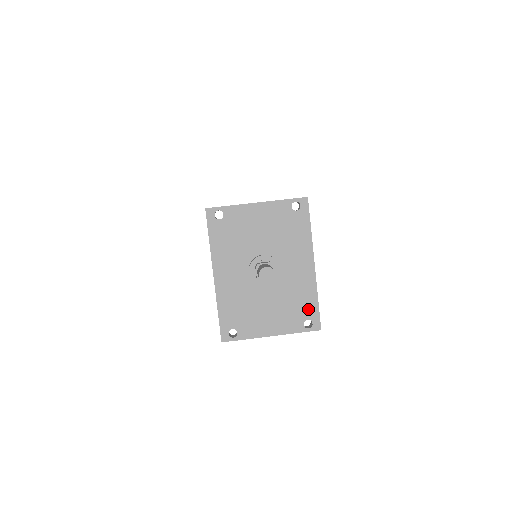
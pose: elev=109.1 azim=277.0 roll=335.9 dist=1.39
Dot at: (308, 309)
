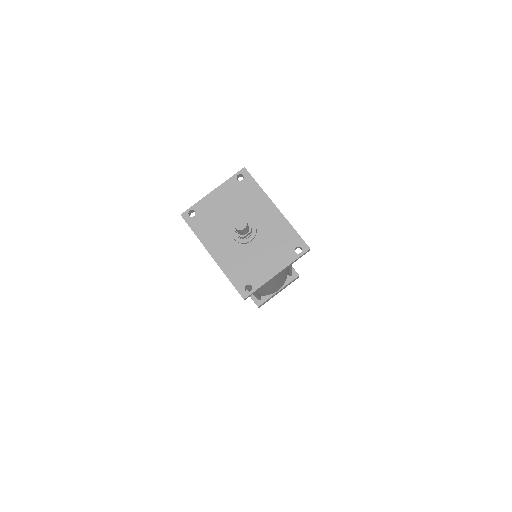
Dot at: (291, 240)
